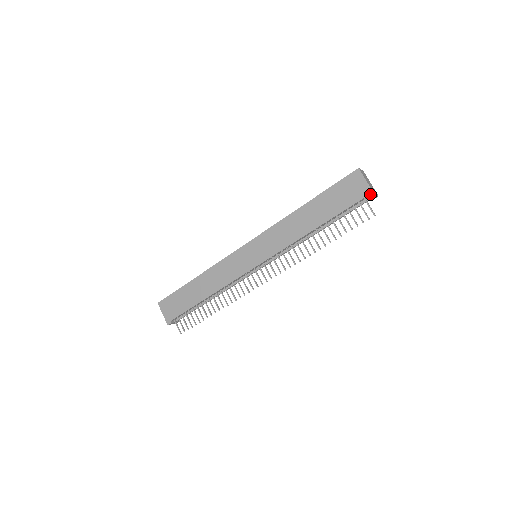
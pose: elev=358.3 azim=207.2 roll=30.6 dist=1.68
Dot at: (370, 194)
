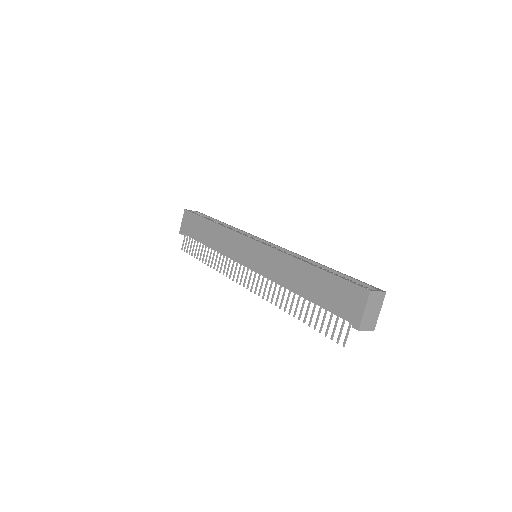
Dot at: (355, 325)
